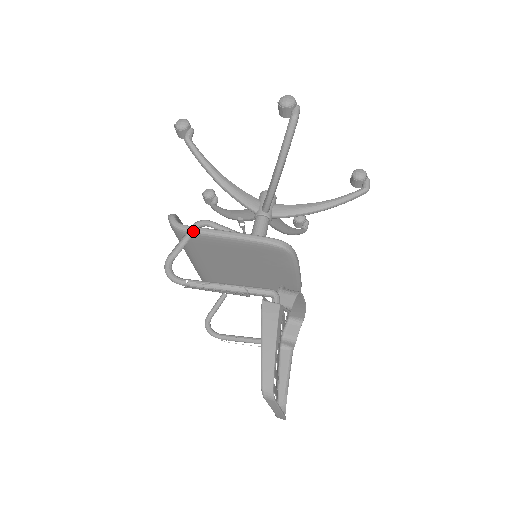
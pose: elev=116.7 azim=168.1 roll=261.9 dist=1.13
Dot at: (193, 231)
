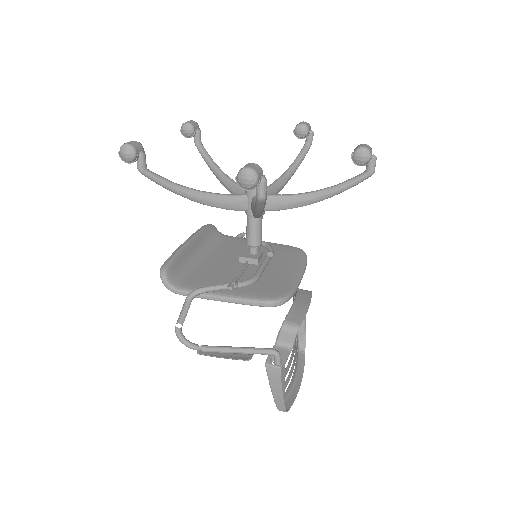
Dot at: (189, 299)
